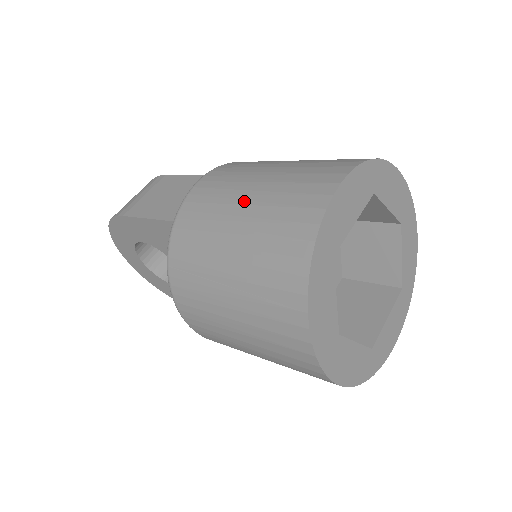
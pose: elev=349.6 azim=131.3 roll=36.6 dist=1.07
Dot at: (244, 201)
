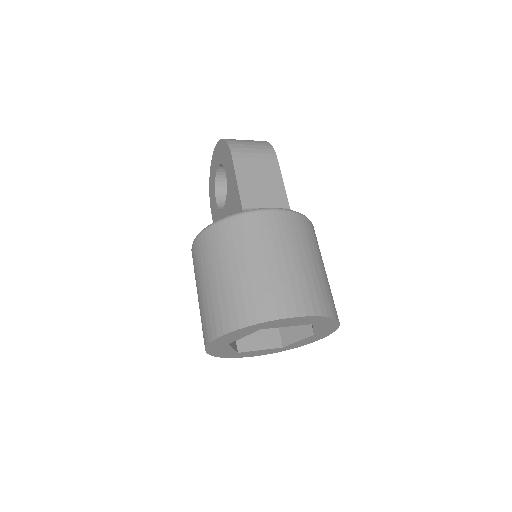
Dot at: (268, 260)
